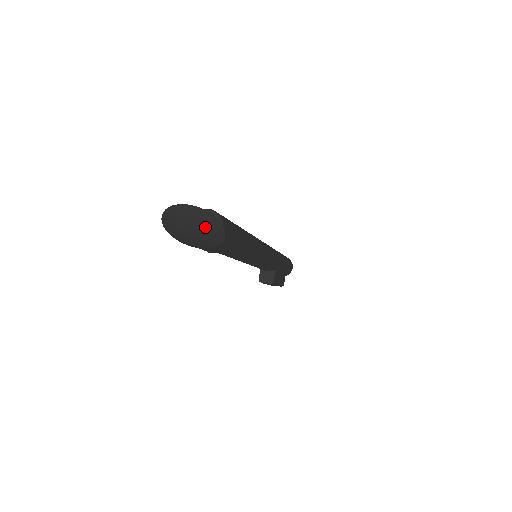
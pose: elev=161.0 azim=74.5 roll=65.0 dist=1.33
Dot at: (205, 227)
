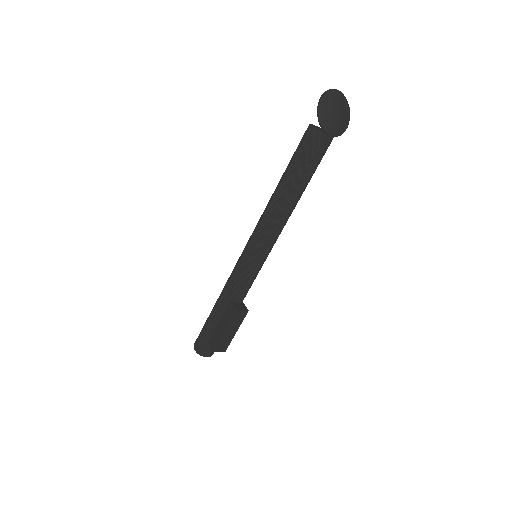
Dot at: (345, 111)
